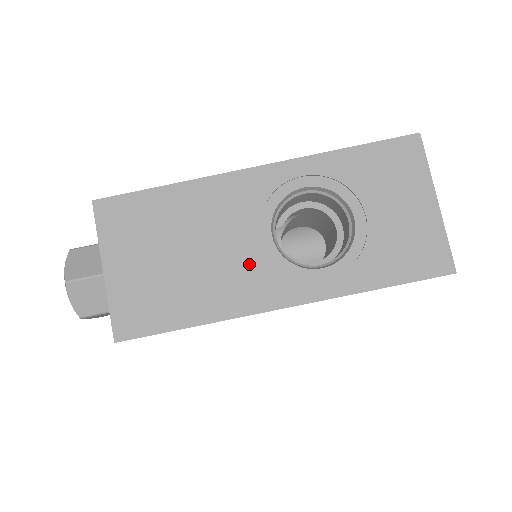
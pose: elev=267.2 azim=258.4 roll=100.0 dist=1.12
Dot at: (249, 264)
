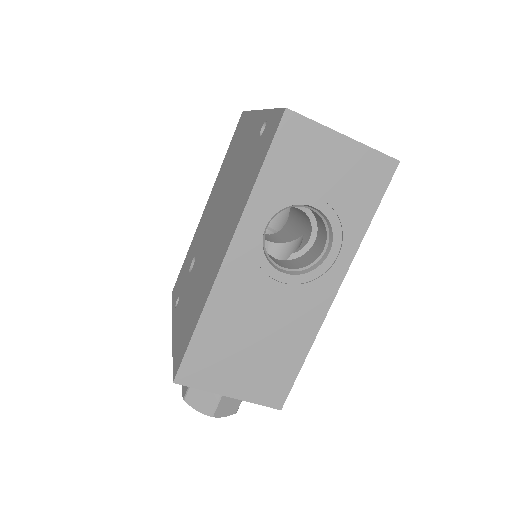
Dot at: (292, 301)
